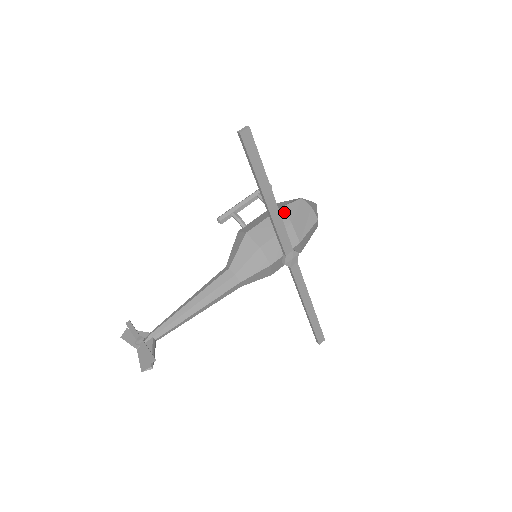
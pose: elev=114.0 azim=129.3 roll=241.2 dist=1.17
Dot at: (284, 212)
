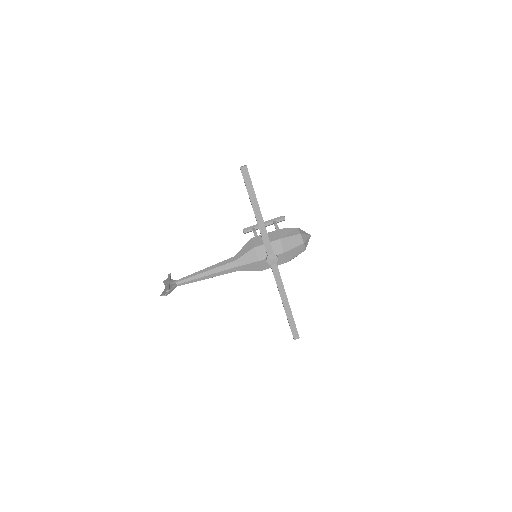
Dot at: (280, 232)
